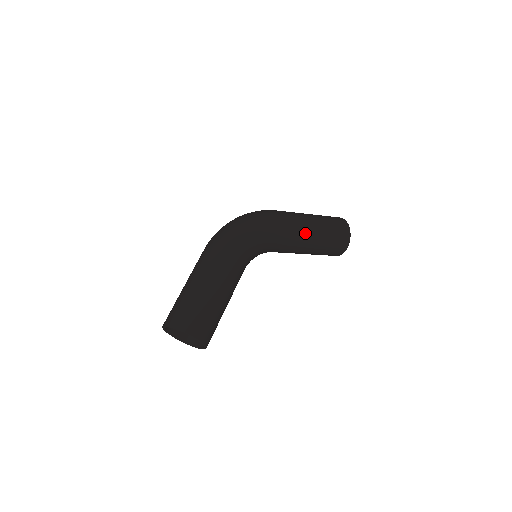
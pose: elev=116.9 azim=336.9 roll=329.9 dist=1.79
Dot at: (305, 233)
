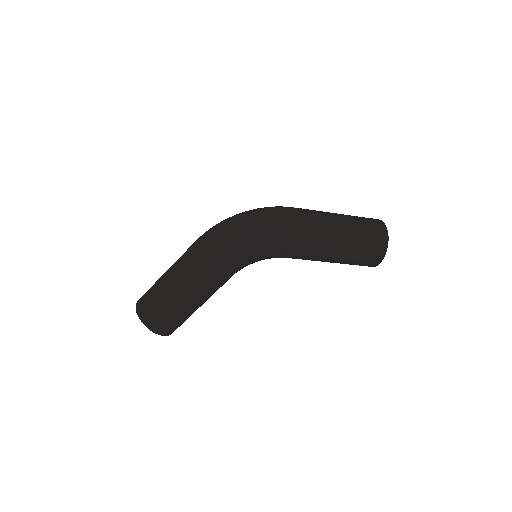
Dot at: (320, 255)
